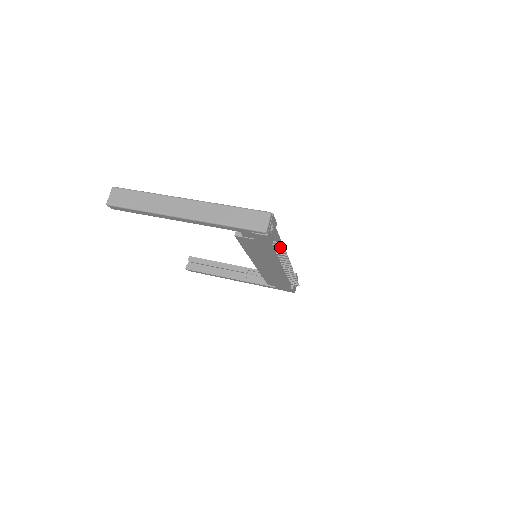
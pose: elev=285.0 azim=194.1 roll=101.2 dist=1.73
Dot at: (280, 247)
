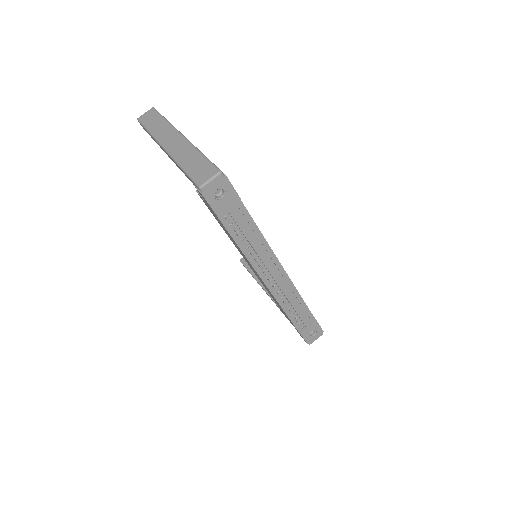
Dot at: (253, 242)
